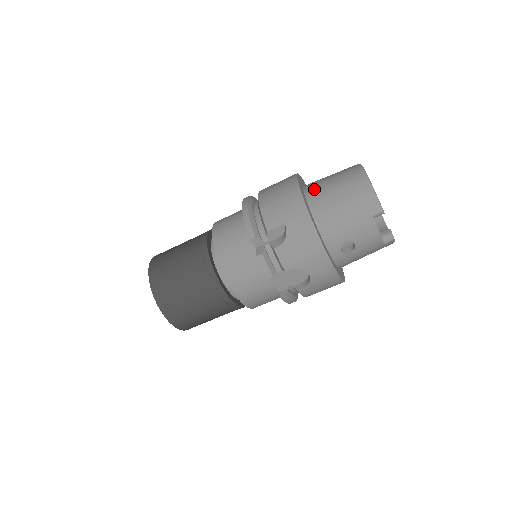
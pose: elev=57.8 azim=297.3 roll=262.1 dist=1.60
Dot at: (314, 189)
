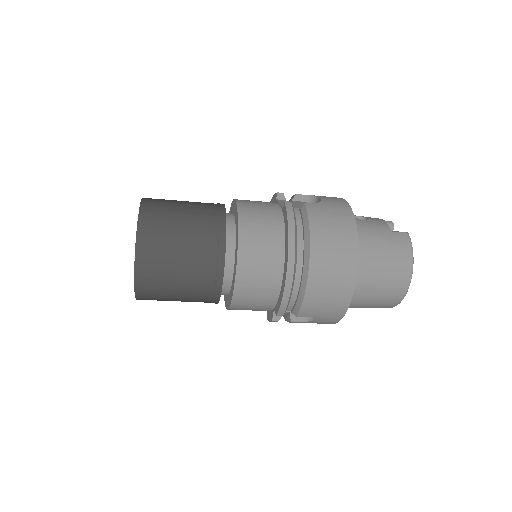
Dot at: (360, 281)
